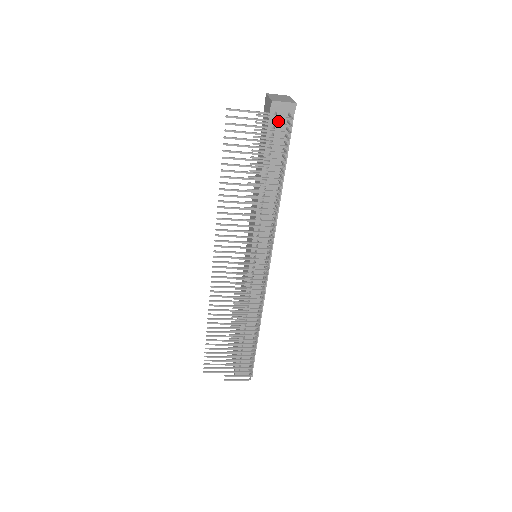
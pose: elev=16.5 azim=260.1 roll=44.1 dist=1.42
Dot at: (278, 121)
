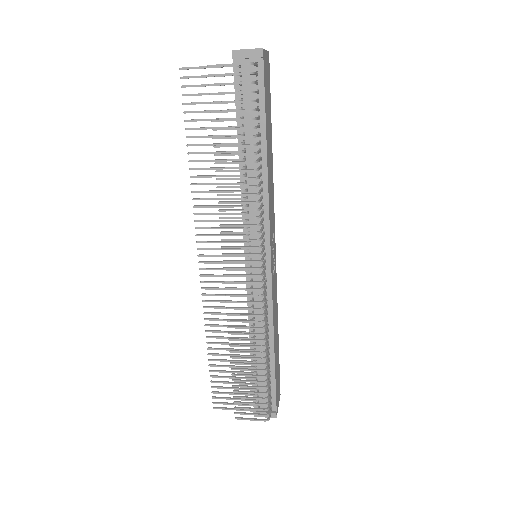
Dot at: (245, 76)
